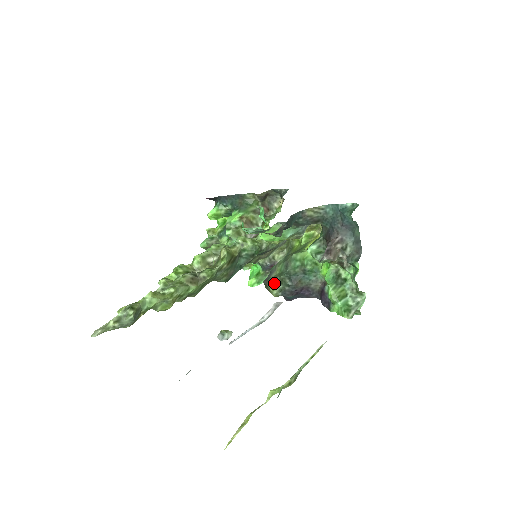
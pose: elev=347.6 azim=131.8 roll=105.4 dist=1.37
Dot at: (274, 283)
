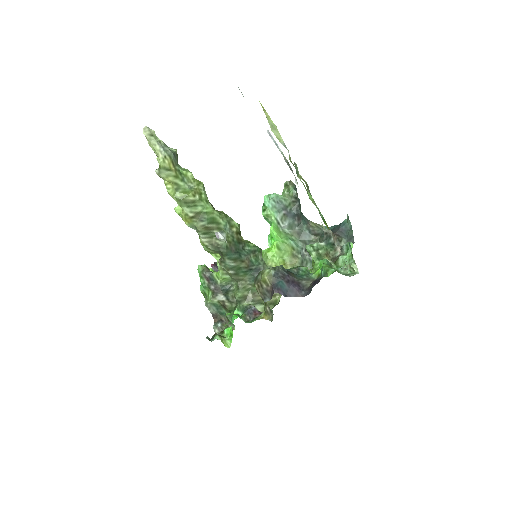
Dot at: occluded
